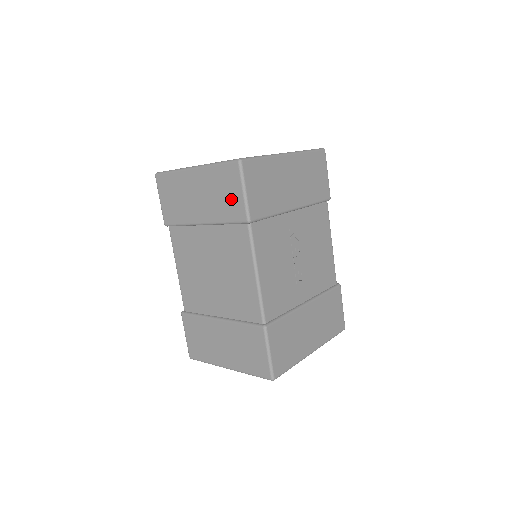
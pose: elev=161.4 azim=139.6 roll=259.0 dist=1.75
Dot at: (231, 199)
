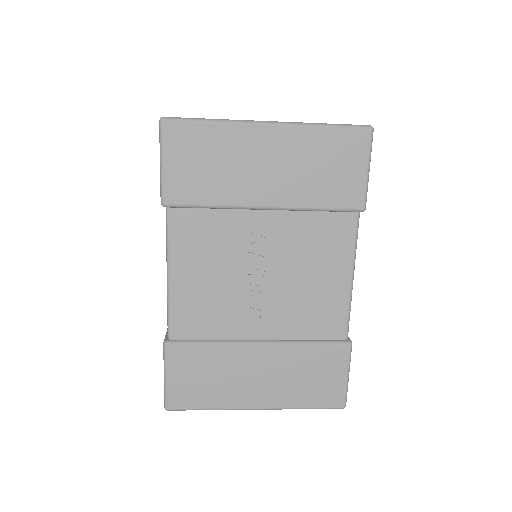
Dot at: occluded
